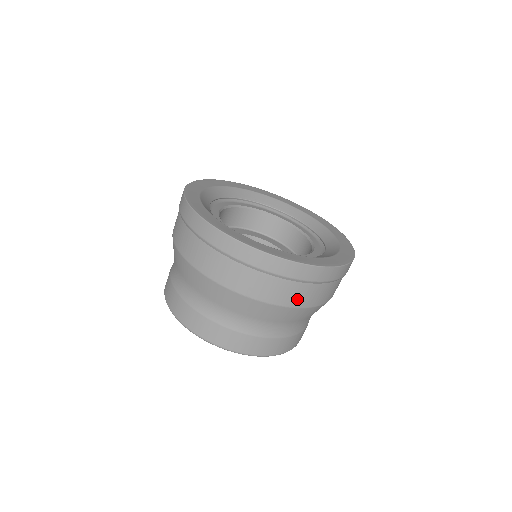
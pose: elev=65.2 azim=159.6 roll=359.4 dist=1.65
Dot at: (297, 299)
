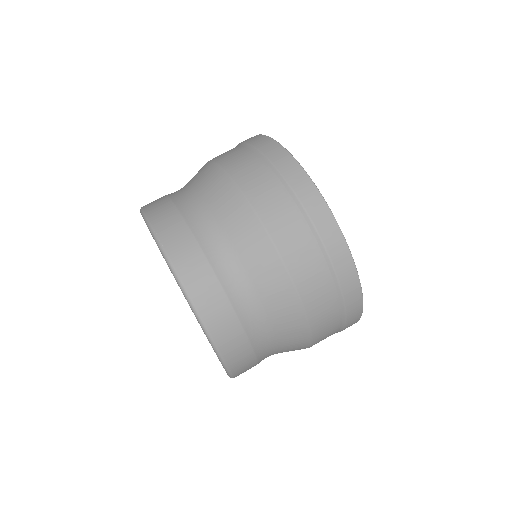
Dot at: (294, 252)
